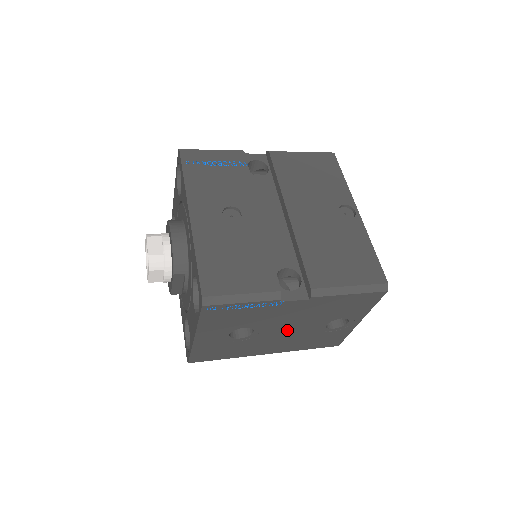
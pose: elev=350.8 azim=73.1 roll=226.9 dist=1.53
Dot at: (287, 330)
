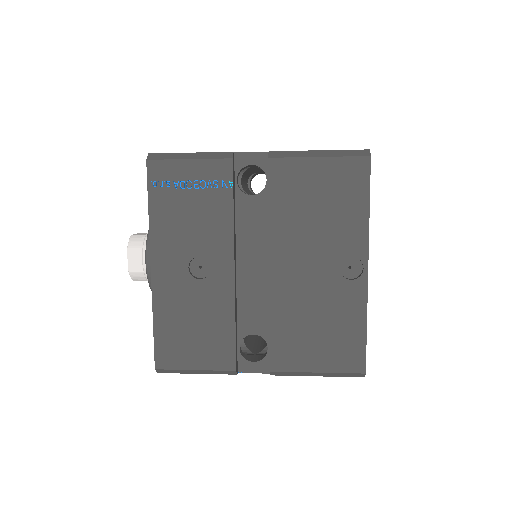
Dot at: occluded
